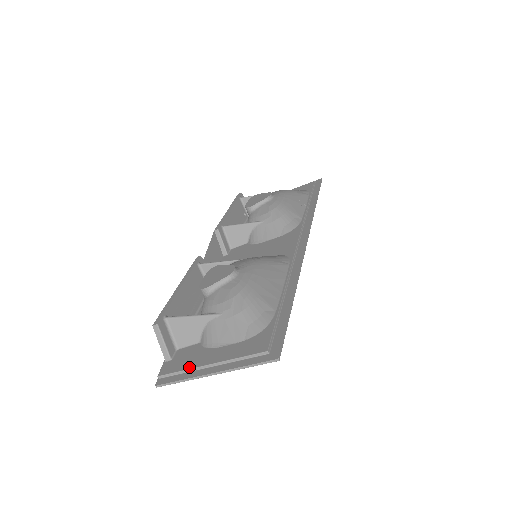
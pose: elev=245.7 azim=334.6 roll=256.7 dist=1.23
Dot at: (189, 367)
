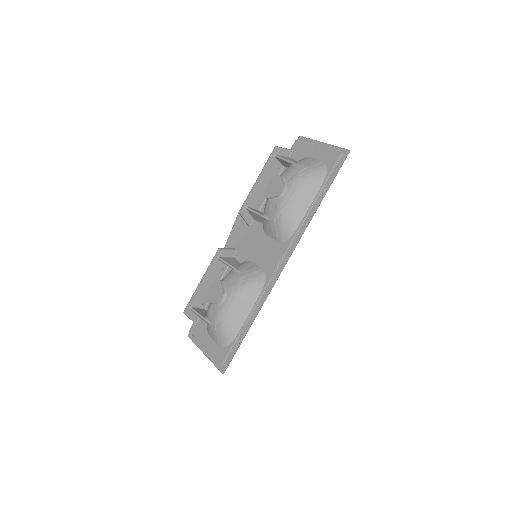
Dot at: (198, 340)
